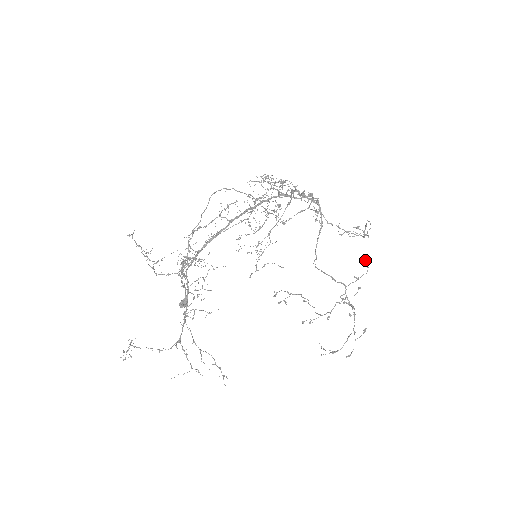
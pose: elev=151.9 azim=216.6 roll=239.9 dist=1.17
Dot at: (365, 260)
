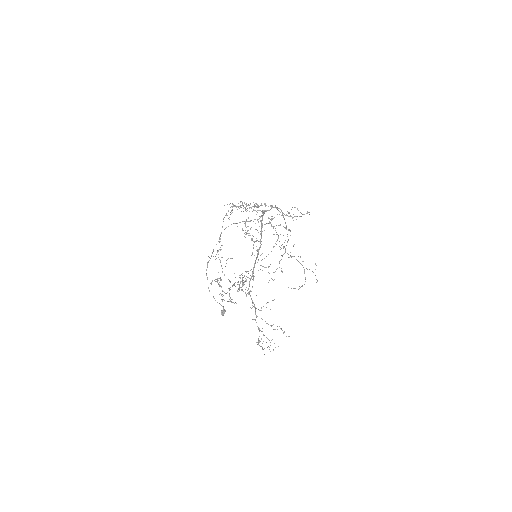
Dot at: occluded
